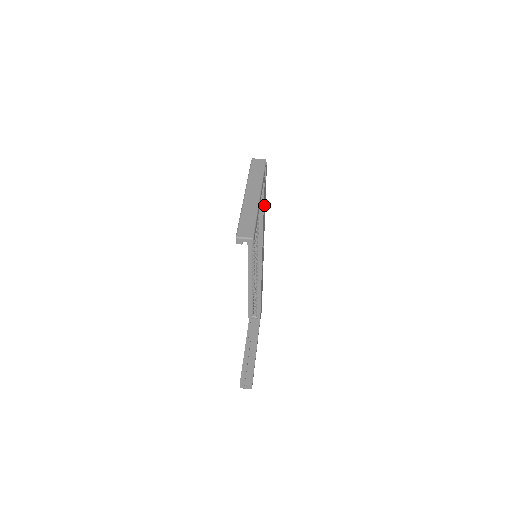
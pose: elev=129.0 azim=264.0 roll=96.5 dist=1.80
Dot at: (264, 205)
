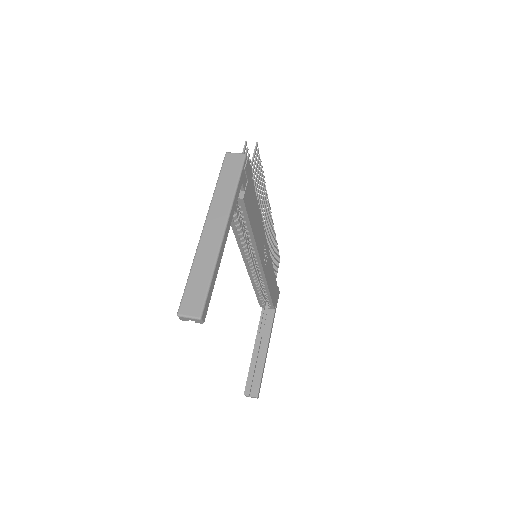
Dot at: (252, 210)
